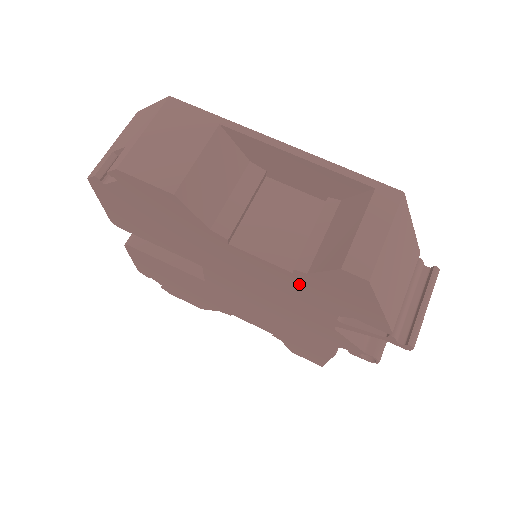
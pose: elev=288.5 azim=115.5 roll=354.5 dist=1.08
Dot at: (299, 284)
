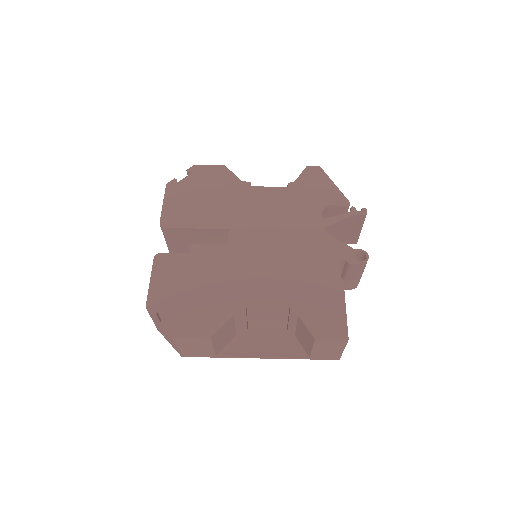
Dot at: (293, 195)
